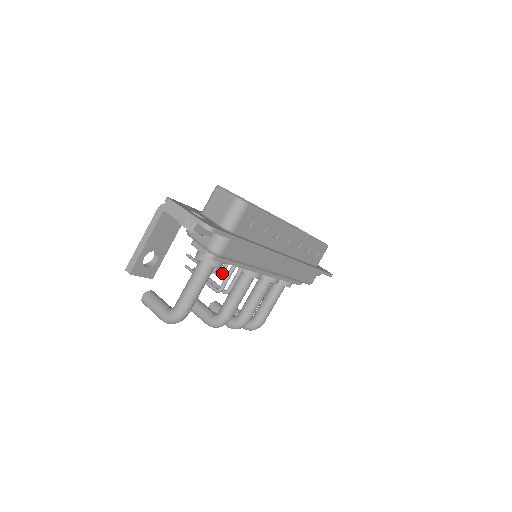
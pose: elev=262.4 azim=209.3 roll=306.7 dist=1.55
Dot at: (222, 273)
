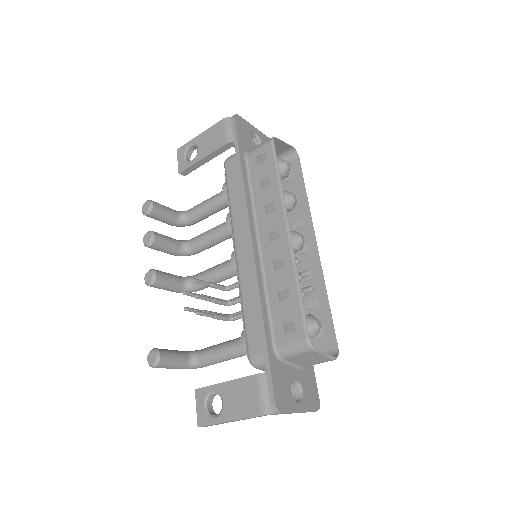
Dot at: (233, 304)
